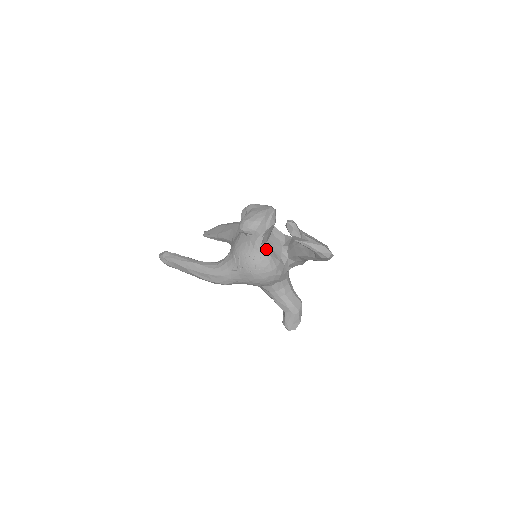
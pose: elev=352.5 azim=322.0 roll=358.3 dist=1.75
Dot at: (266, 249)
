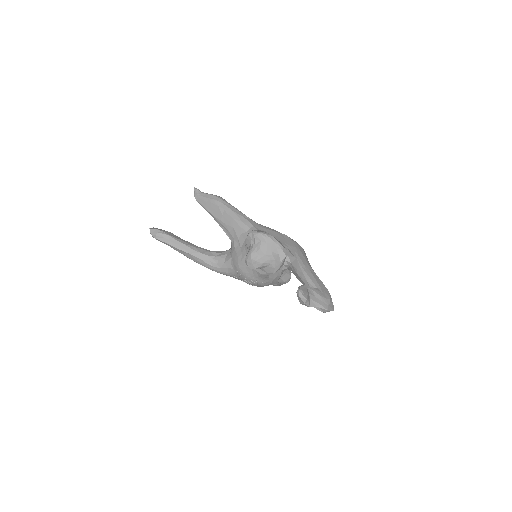
Dot at: (270, 275)
